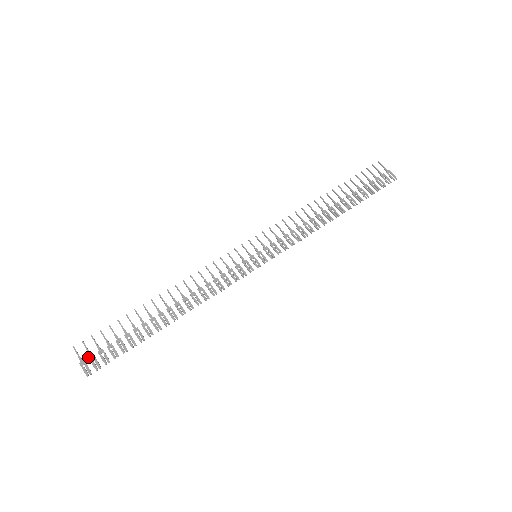
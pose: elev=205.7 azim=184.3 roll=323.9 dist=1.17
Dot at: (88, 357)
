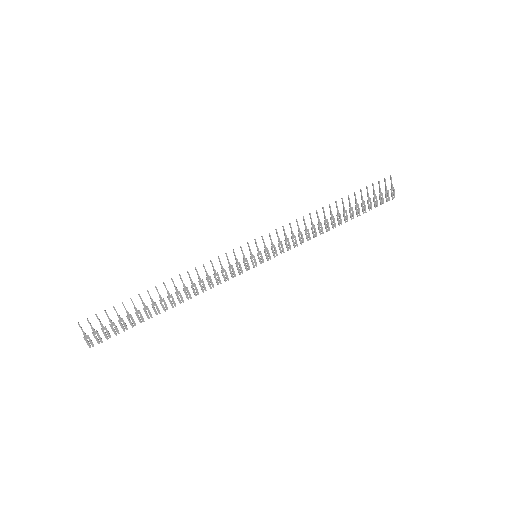
Dot at: (92, 333)
